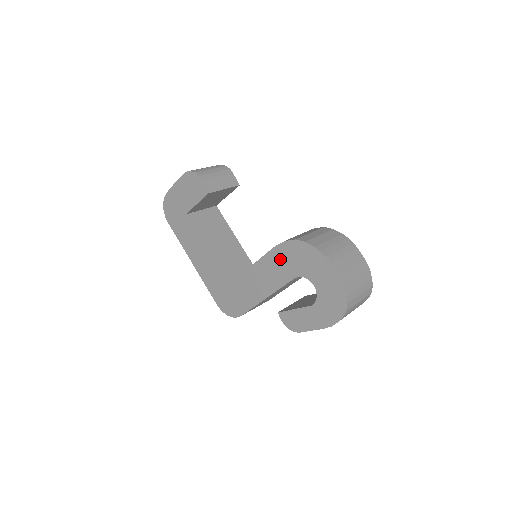
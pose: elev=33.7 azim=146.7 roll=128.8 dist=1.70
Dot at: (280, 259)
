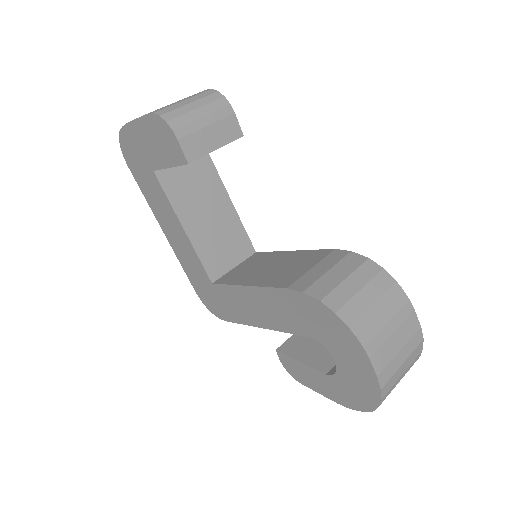
Dot at: (290, 306)
